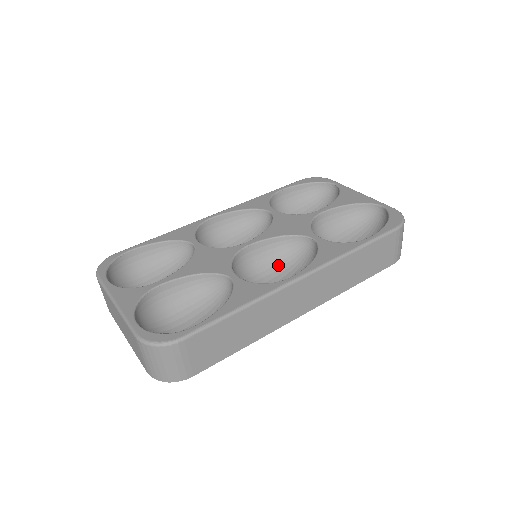
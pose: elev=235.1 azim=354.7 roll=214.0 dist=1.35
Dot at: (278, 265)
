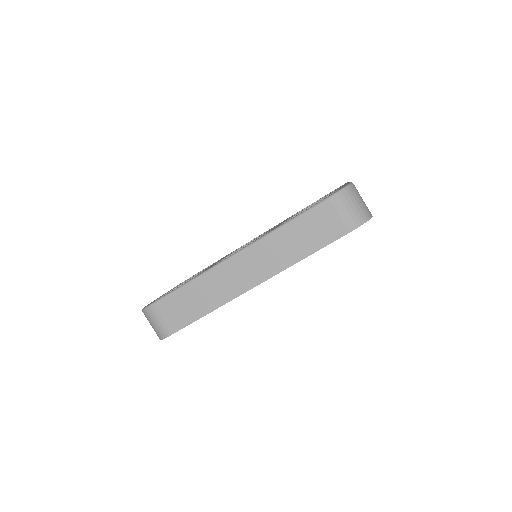
Dot at: occluded
